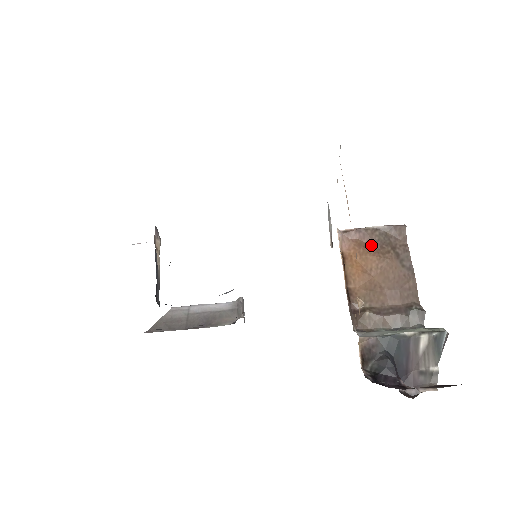
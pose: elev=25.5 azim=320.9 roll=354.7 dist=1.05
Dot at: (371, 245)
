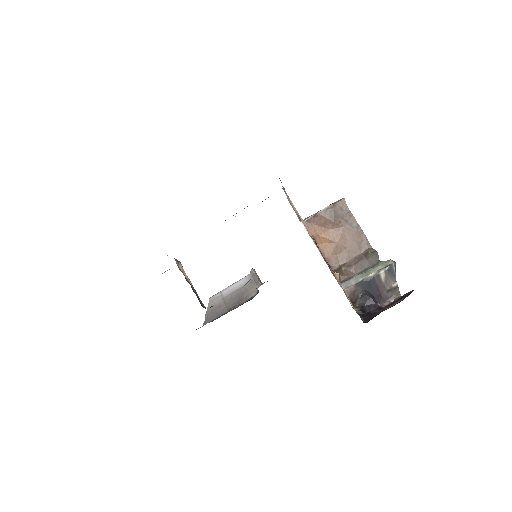
Dot at: (327, 222)
